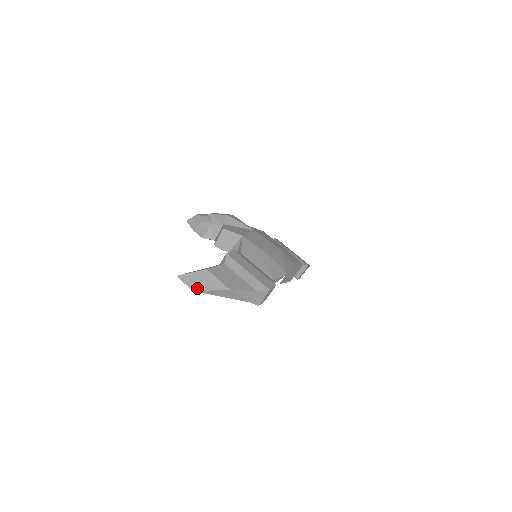
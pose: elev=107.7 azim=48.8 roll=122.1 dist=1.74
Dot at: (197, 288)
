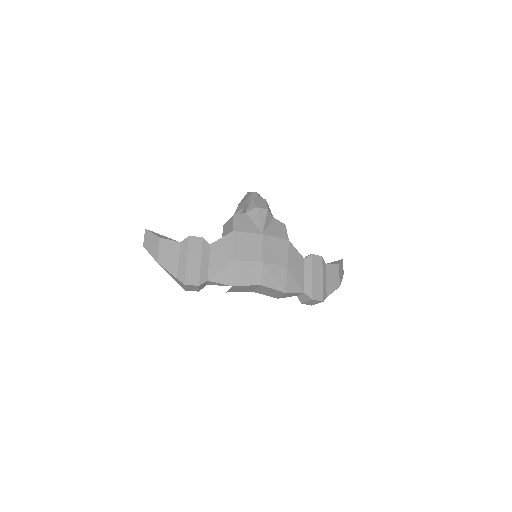
Dot at: (146, 246)
